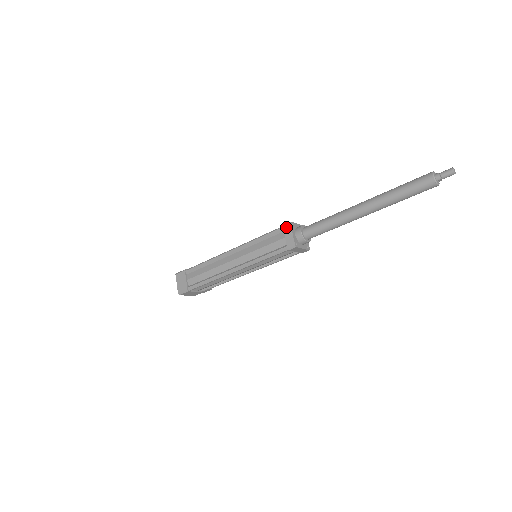
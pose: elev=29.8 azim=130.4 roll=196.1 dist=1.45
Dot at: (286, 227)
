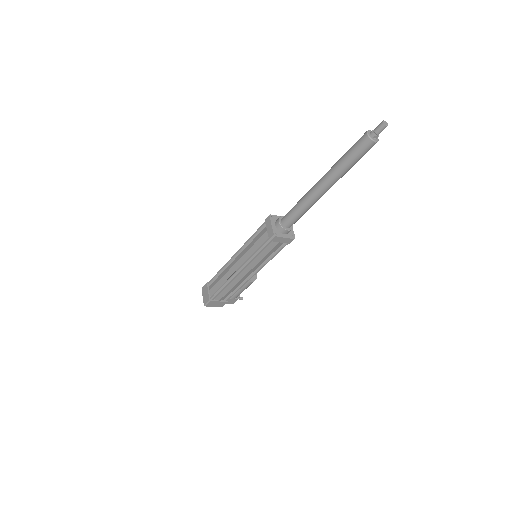
Dot at: (267, 220)
